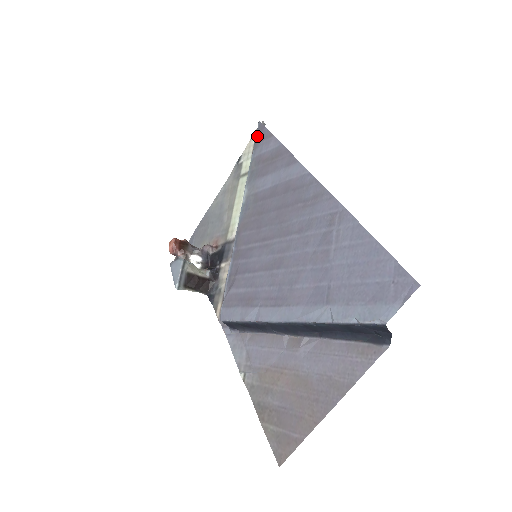
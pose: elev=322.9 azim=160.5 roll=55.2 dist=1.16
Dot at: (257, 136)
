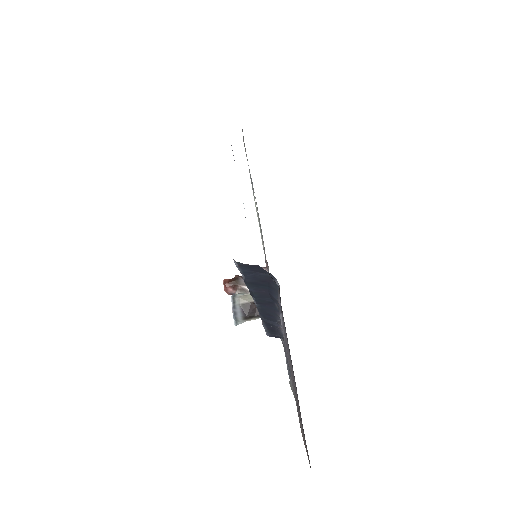
Dot at: occluded
